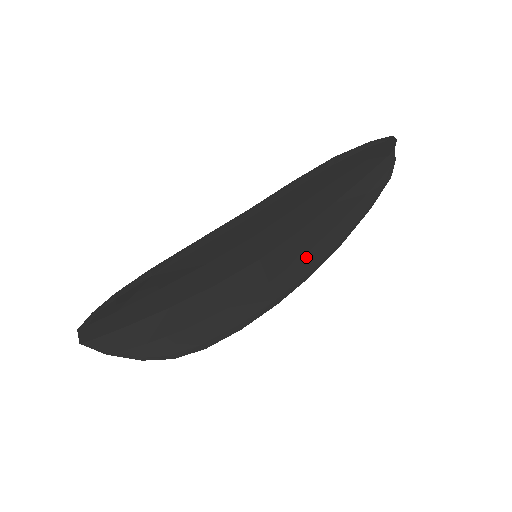
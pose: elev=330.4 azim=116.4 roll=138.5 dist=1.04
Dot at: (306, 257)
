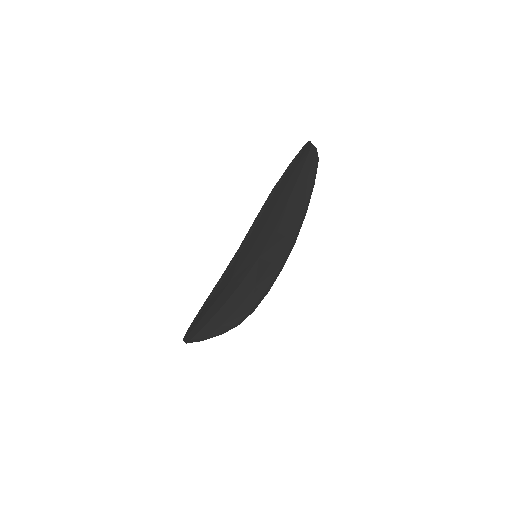
Dot at: (286, 237)
